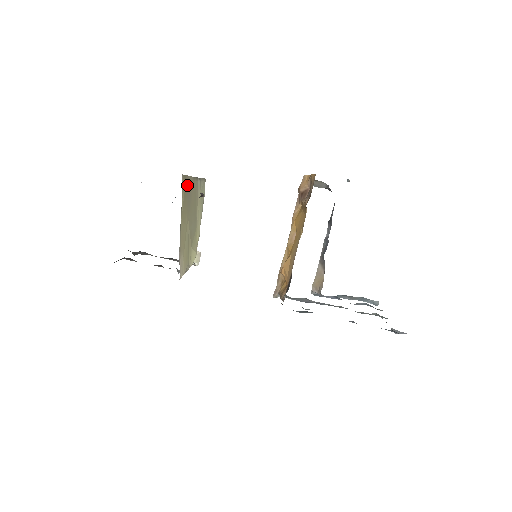
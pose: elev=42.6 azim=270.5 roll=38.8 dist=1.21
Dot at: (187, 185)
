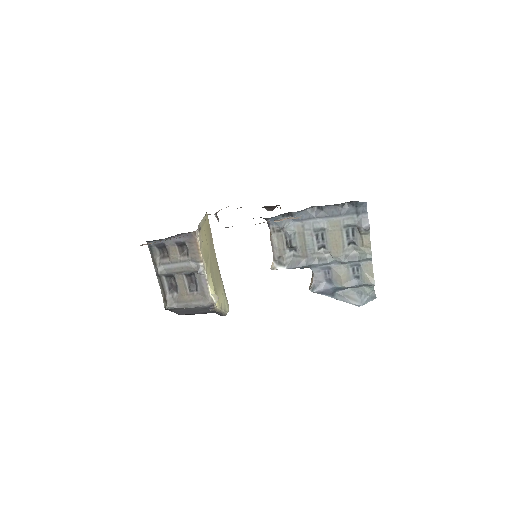
Dot at: (210, 235)
